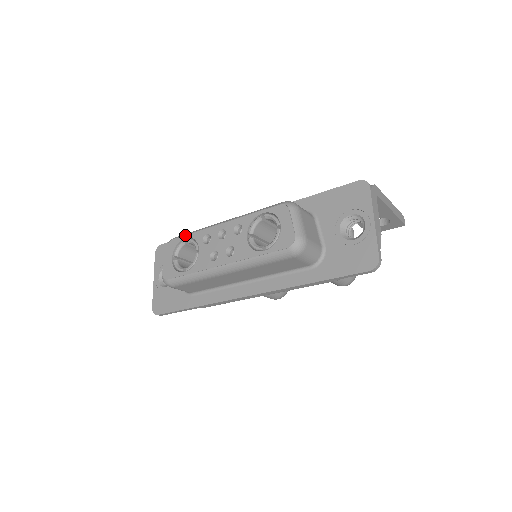
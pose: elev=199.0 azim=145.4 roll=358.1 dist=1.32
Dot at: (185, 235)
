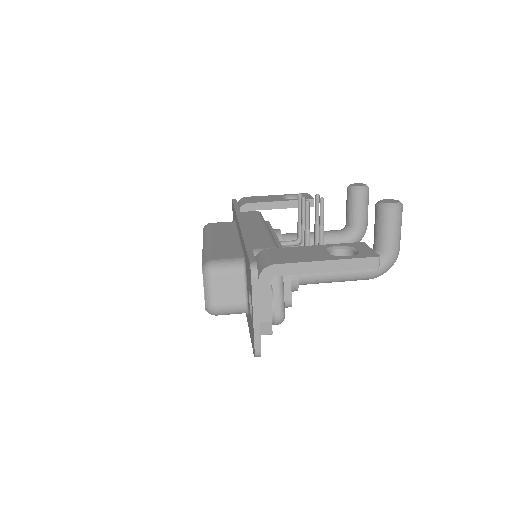
Dot at: (203, 232)
